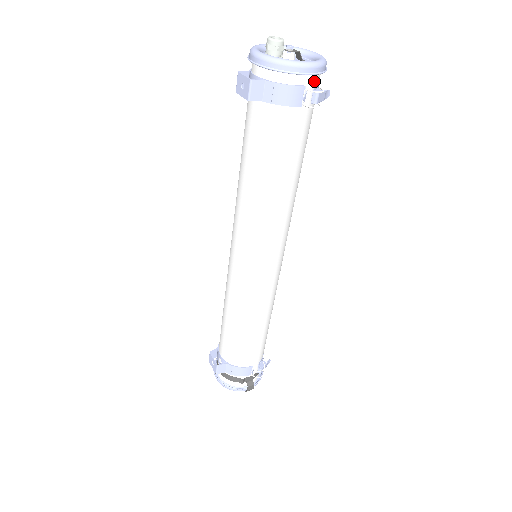
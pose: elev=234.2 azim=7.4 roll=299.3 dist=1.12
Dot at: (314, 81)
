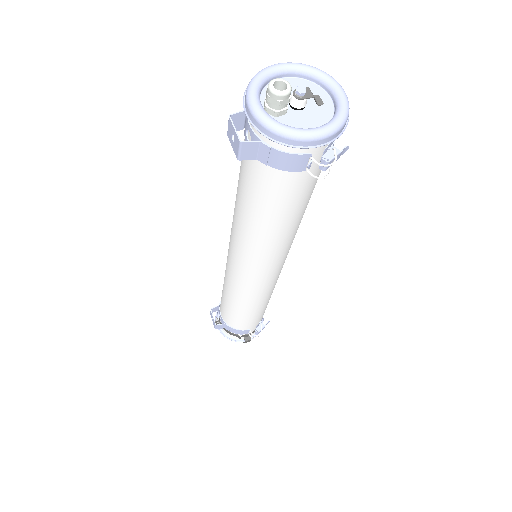
Dot at: occluded
